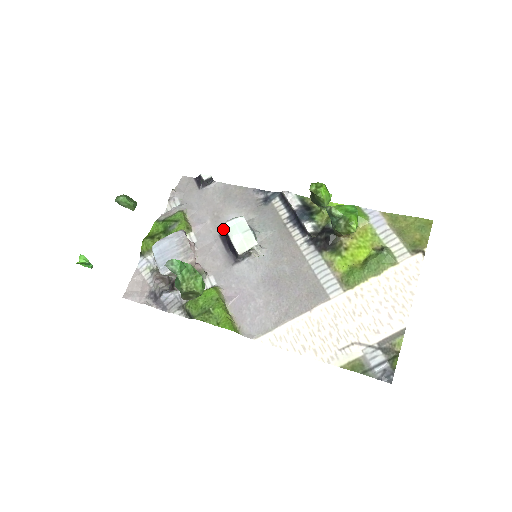
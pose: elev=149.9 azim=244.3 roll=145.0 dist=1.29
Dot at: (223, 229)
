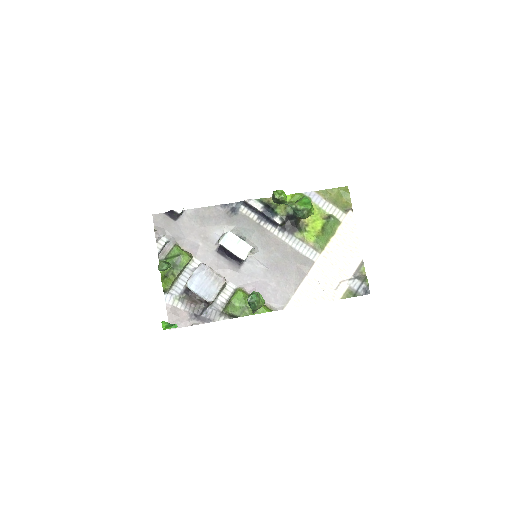
Dot at: (216, 245)
